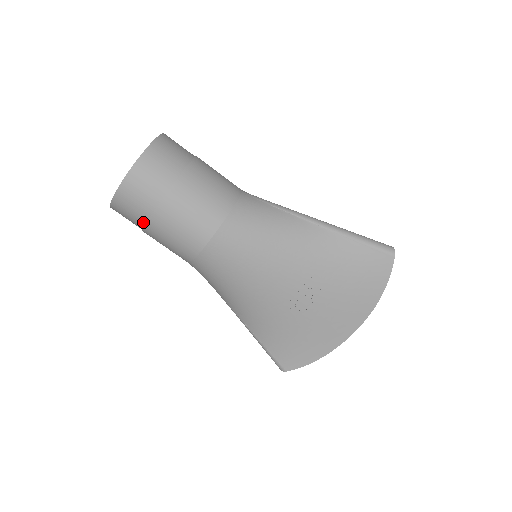
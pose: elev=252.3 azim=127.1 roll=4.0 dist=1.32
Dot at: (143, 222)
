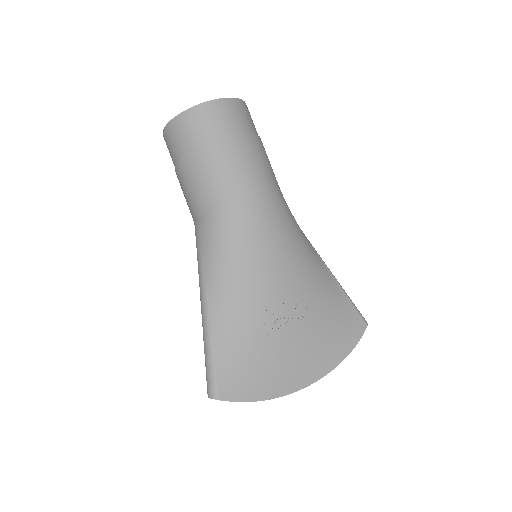
Dot at: (204, 142)
